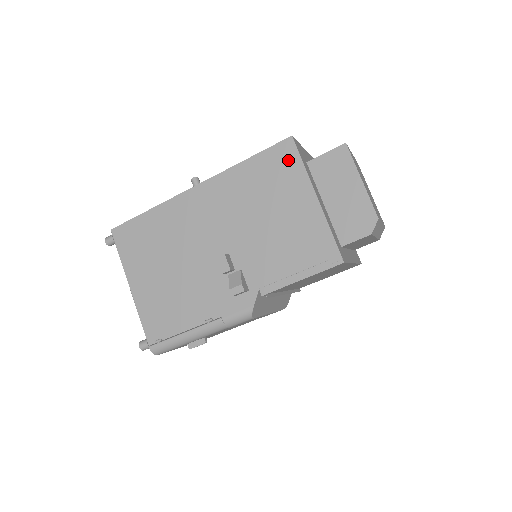
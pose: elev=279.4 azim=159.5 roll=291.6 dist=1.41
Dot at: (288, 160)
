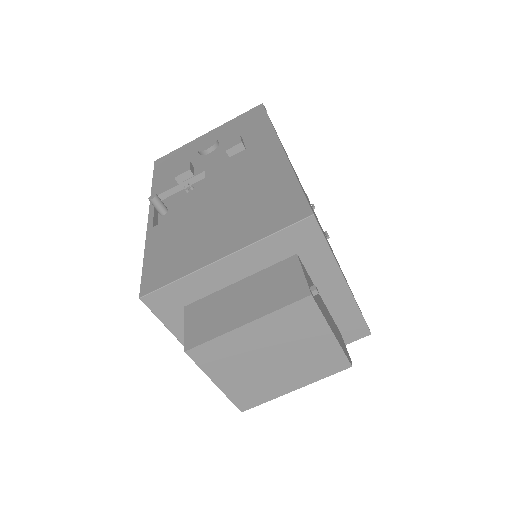
Dot at: occluded
